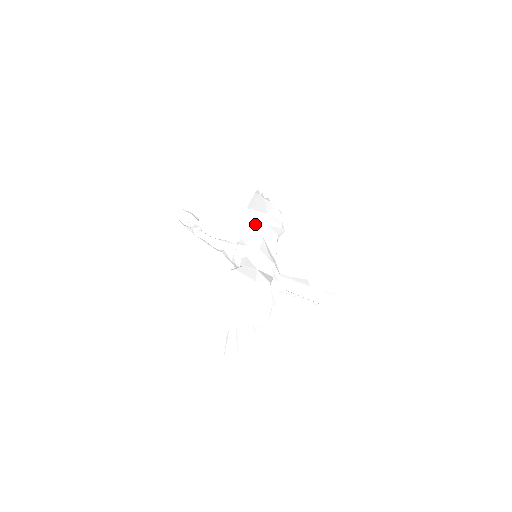
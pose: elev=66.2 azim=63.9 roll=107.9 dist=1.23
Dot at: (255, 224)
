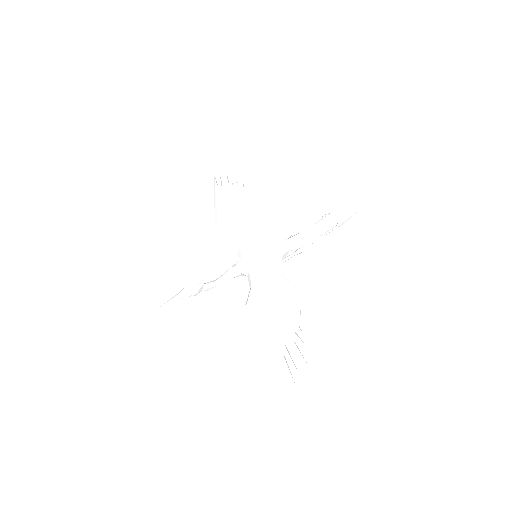
Dot at: (231, 232)
